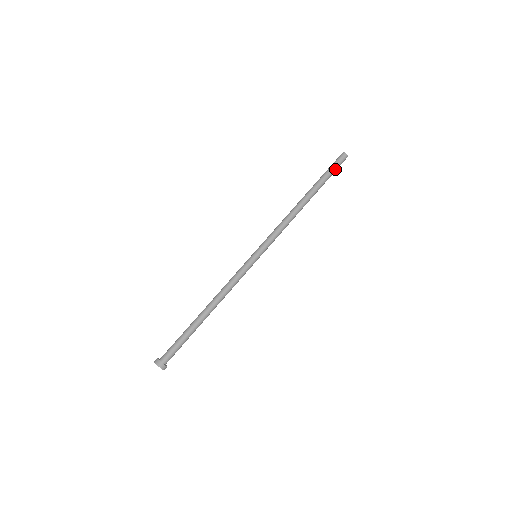
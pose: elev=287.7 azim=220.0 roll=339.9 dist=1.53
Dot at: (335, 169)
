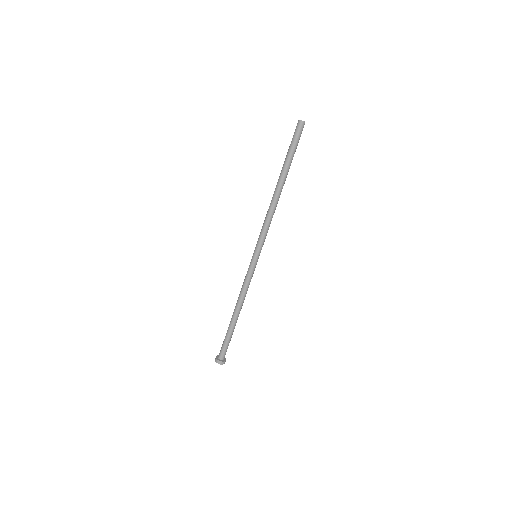
Dot at: (294, 142)
